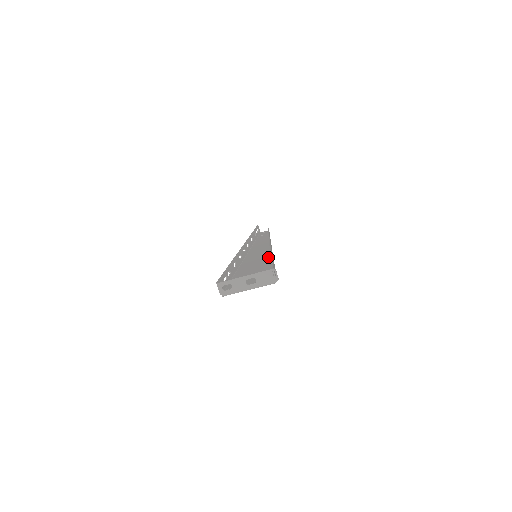
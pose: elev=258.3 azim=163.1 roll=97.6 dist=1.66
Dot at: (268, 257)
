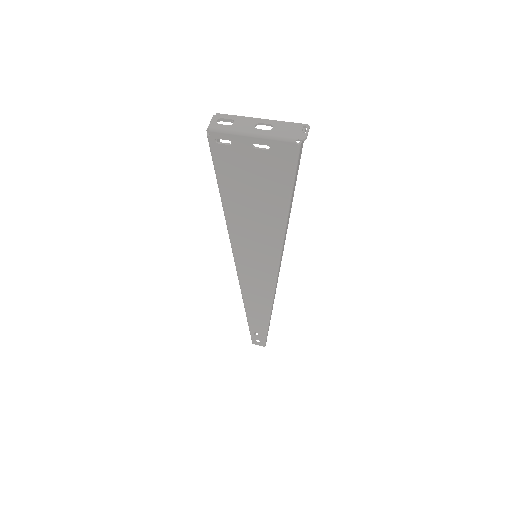
Dot at: (275, 249)
